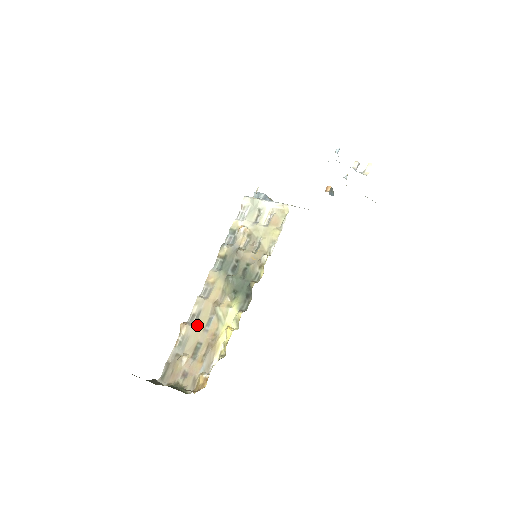
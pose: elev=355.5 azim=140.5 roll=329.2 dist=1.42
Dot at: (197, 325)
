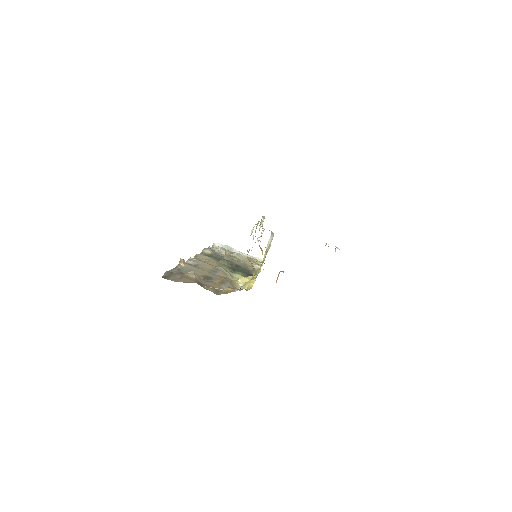
Dot at: (199, 268)
